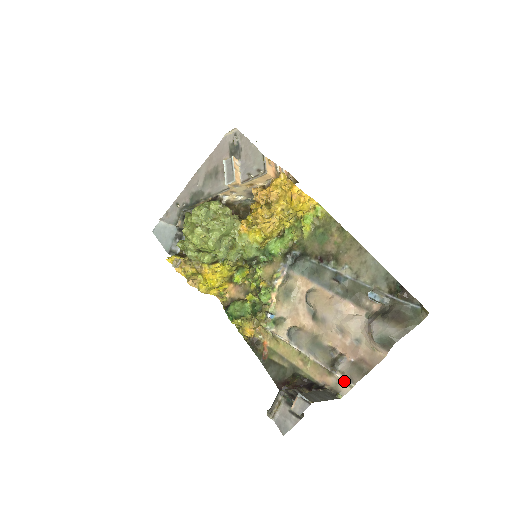
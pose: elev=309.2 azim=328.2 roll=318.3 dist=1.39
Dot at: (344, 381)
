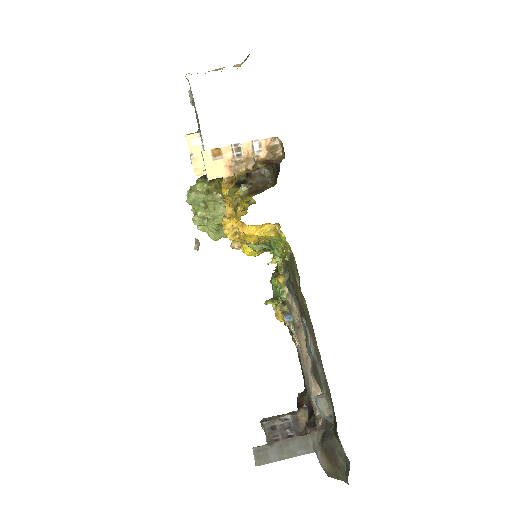
Dot at: occluded
